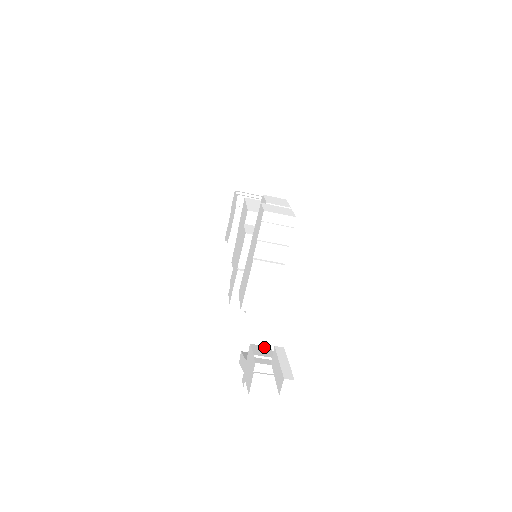
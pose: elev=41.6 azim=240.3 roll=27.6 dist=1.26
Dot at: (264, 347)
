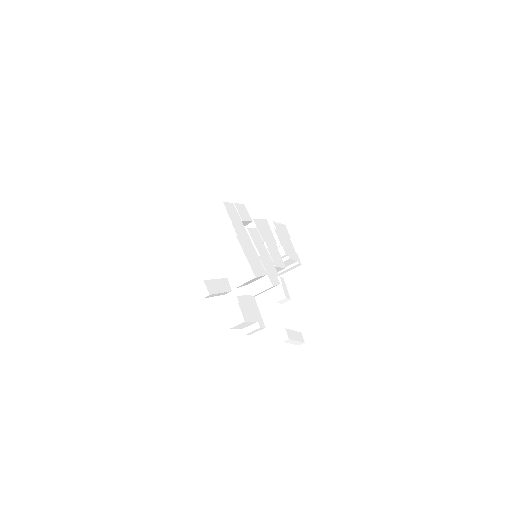
Dot at: occluded
